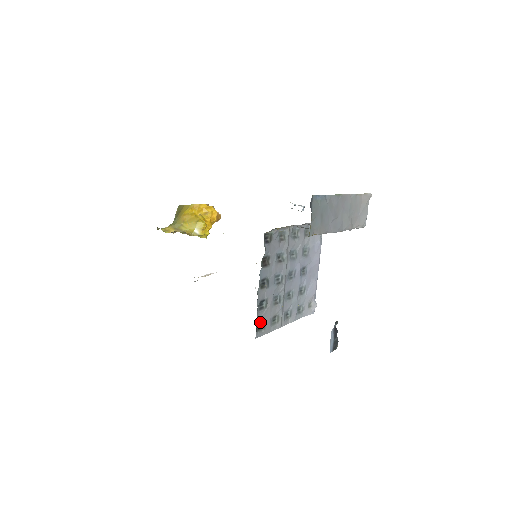
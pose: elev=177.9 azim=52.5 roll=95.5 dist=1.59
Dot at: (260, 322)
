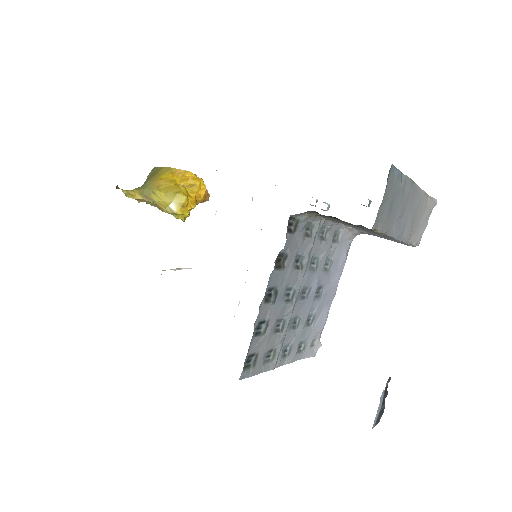
Dot at: (251, 355)
